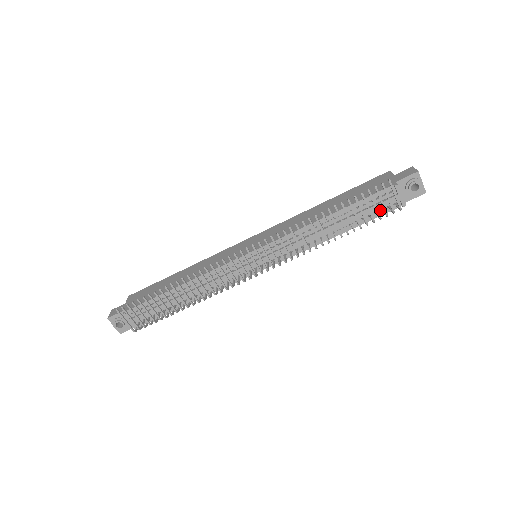
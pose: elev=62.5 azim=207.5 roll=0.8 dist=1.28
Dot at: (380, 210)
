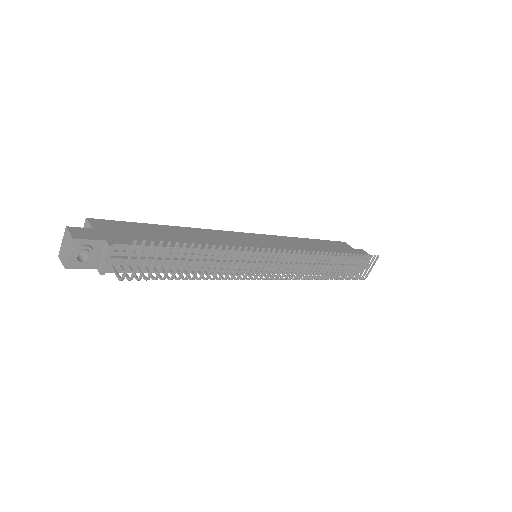
Dot at: occluded
